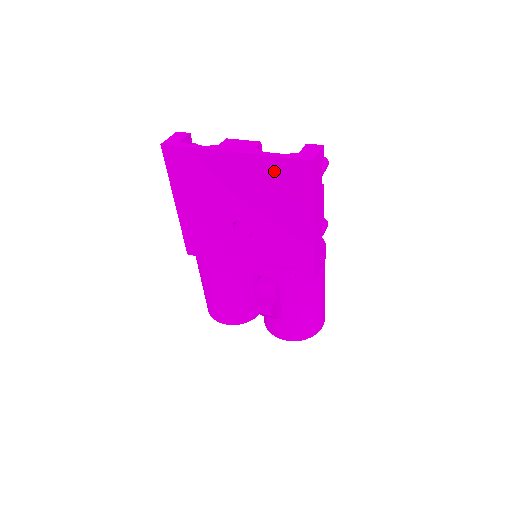
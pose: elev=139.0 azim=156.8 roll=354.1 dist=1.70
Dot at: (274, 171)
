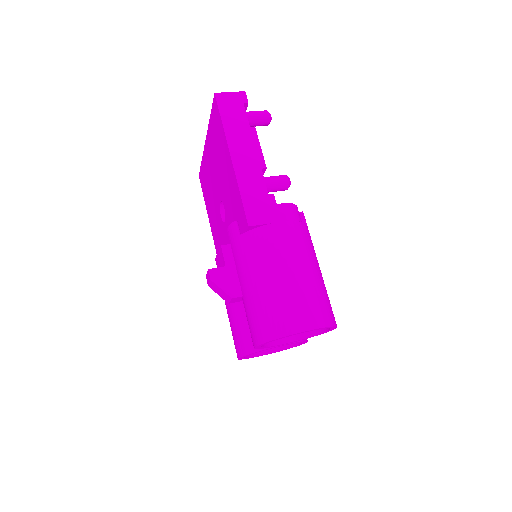
Dot at: (213, 130)
